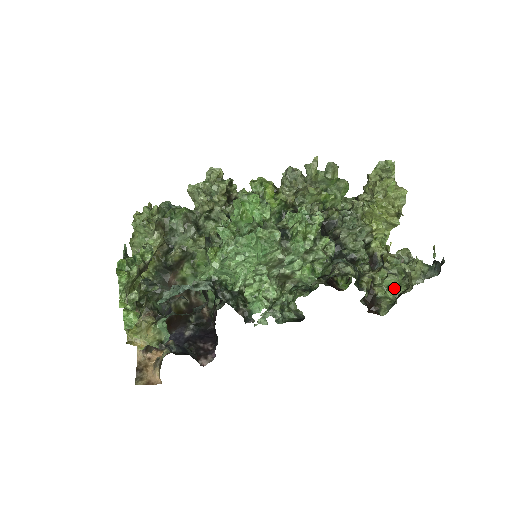
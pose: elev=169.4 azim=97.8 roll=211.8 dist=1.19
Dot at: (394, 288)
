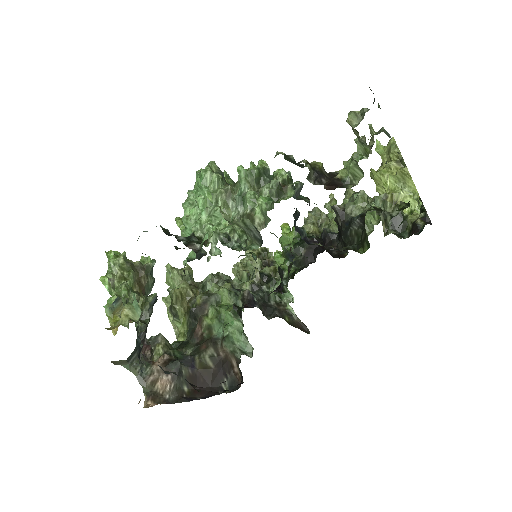
Dot at: (356, 160)
